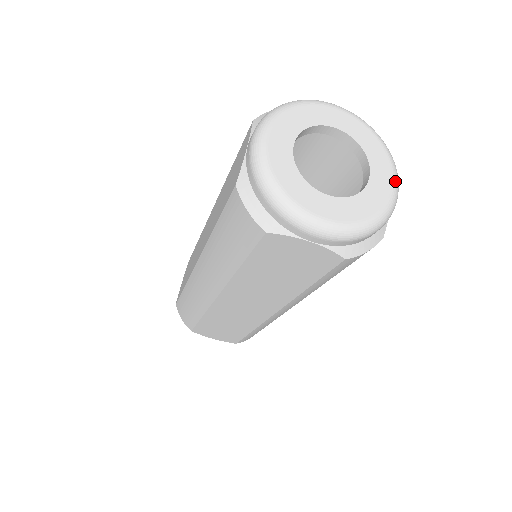
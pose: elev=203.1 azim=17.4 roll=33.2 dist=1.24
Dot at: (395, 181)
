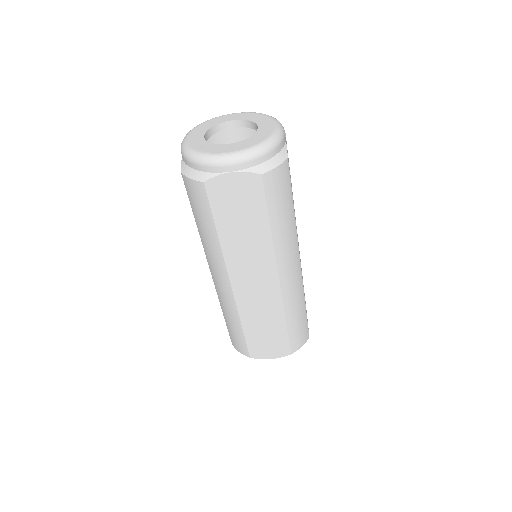
Dot at: (277, 124)
